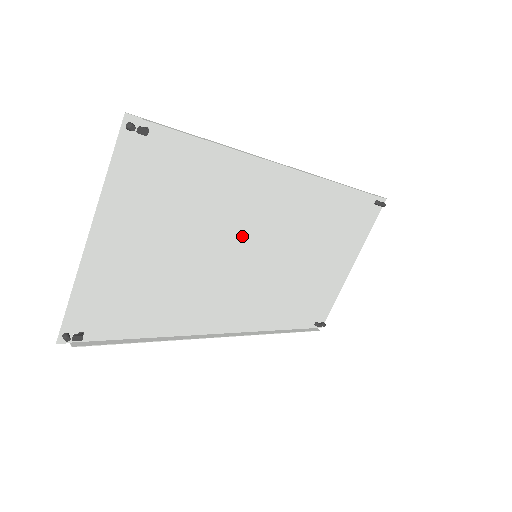
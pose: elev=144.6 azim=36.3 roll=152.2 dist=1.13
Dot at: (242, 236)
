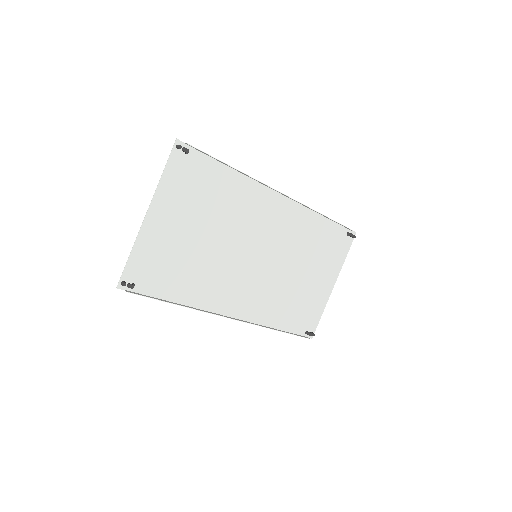
Dot at: (246, 237)
